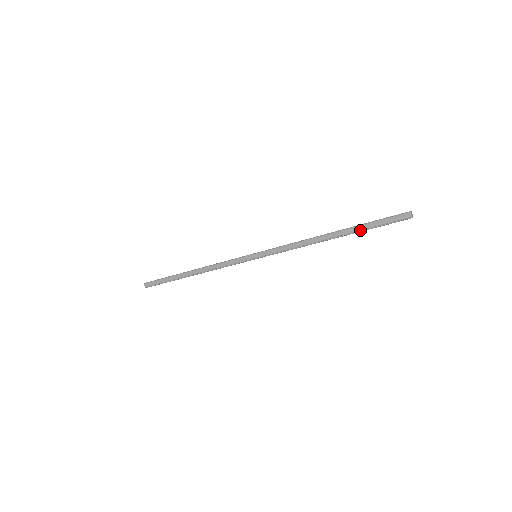
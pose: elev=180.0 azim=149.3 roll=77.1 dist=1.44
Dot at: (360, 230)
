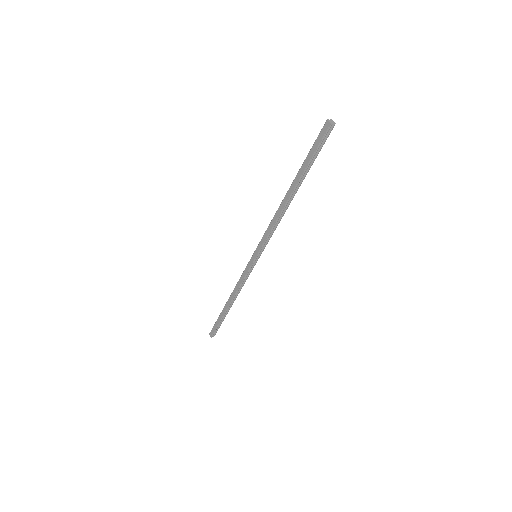
Dot at: (304, 171)
